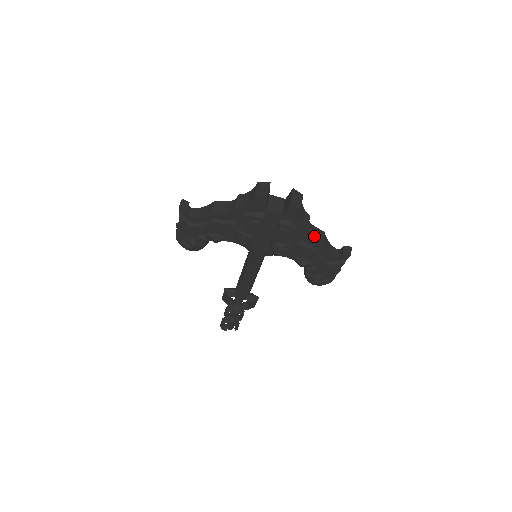
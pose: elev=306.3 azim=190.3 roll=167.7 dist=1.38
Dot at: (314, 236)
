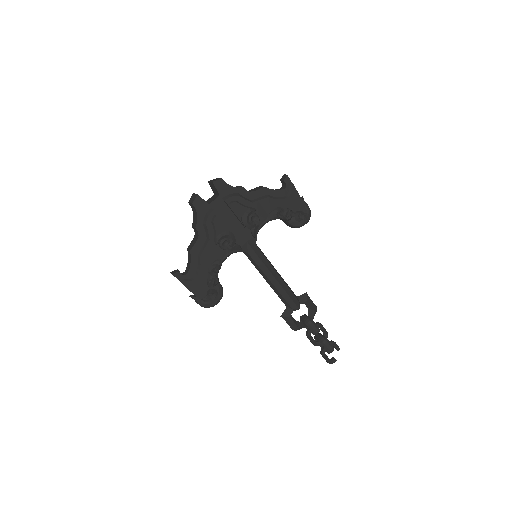
Dot at: (255, 190)
